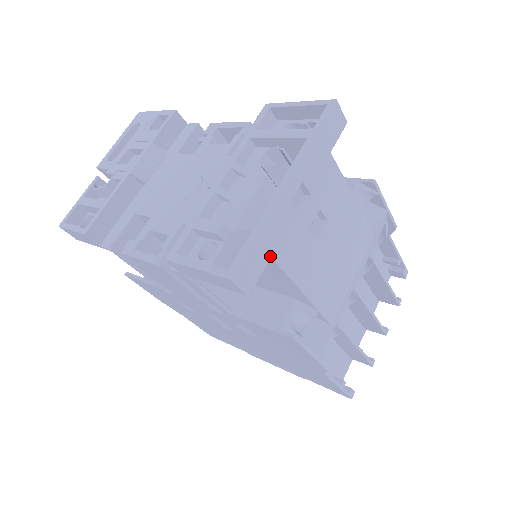
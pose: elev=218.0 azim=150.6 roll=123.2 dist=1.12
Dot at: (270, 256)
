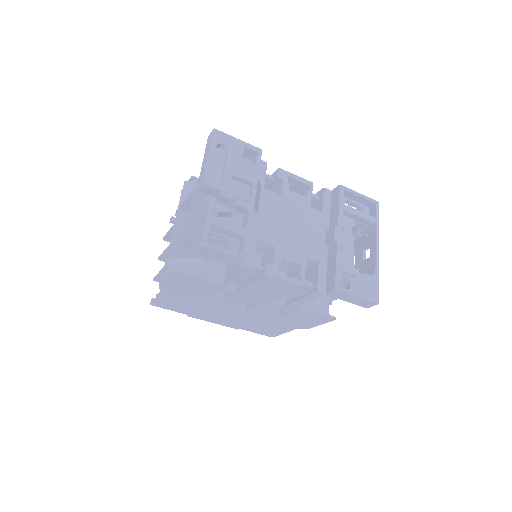
Dot at: occluded
